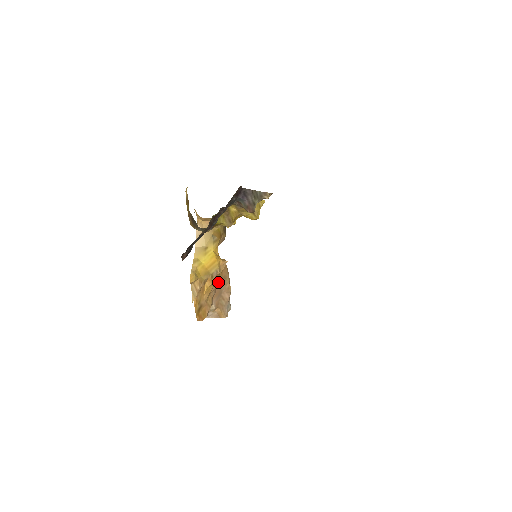
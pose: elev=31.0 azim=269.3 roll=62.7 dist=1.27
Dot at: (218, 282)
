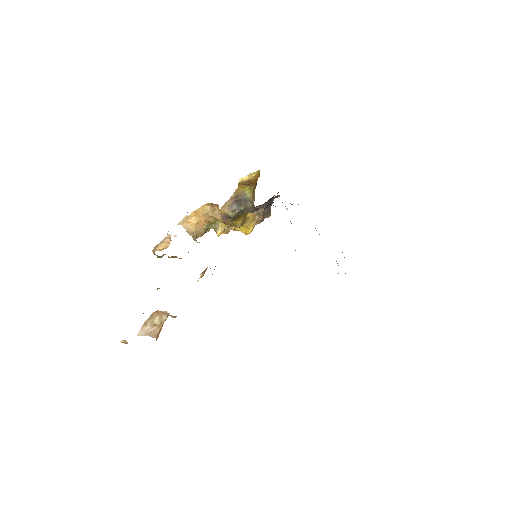
Dot at: occluded
